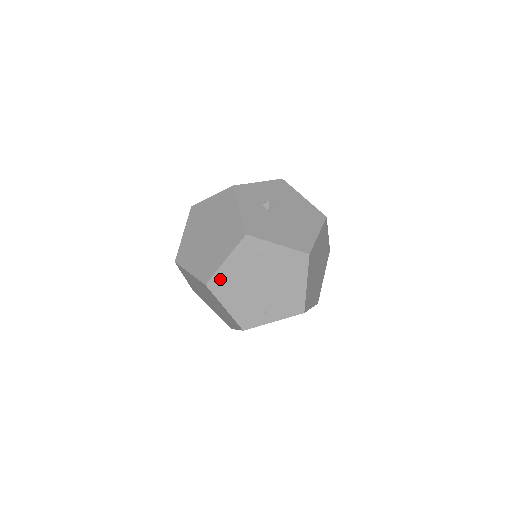
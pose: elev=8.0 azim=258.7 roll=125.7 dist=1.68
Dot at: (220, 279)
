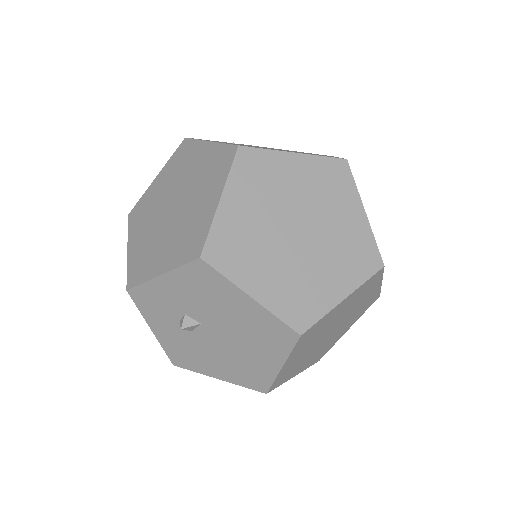
Dot at: occluded
